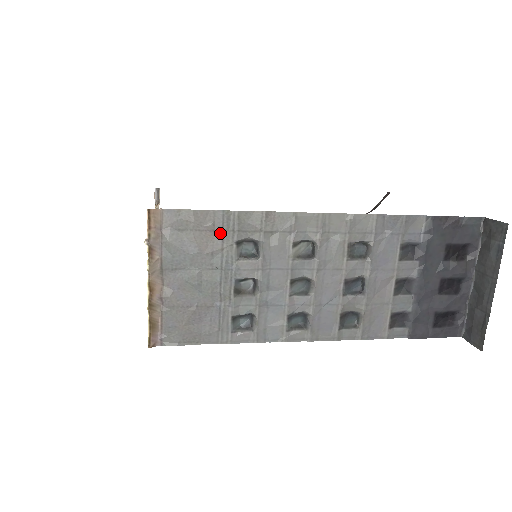
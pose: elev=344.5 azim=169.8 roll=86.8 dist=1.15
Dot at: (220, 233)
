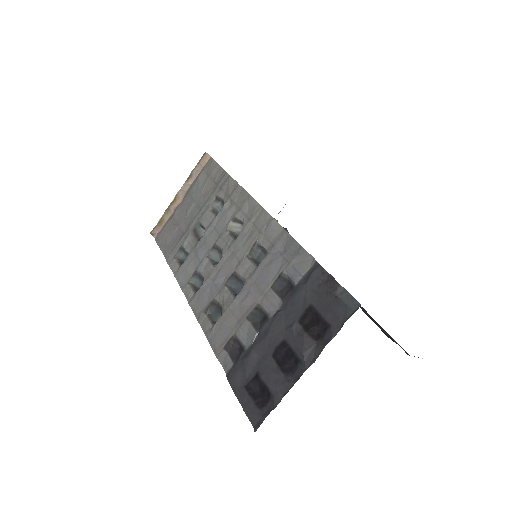
Dot at: (216, 186)
